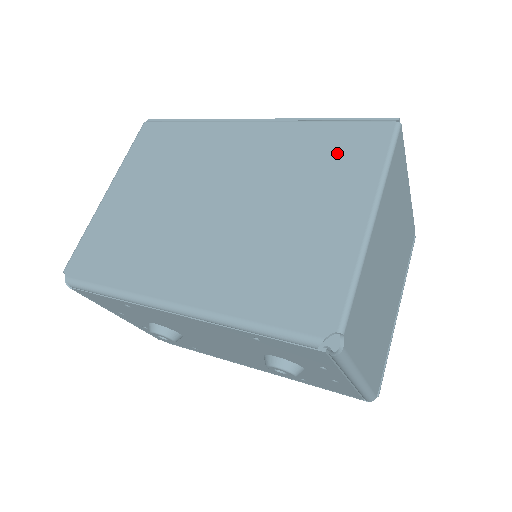
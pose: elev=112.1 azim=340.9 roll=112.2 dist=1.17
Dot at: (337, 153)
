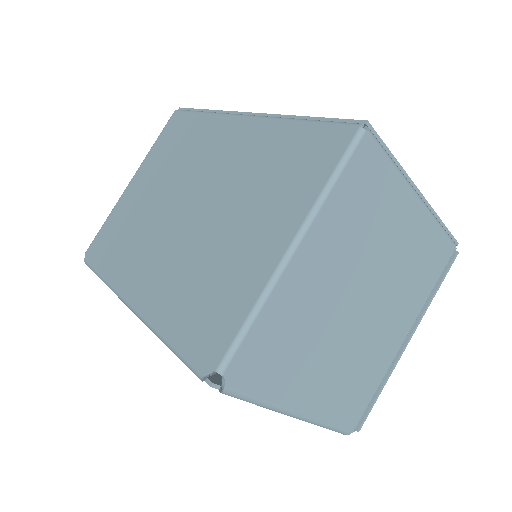
Dot at: (292, 162)
